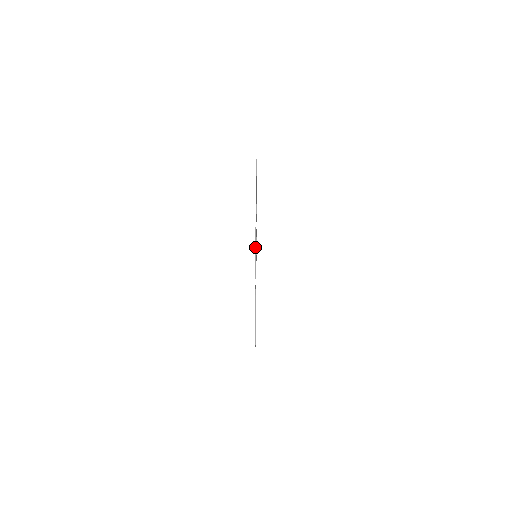
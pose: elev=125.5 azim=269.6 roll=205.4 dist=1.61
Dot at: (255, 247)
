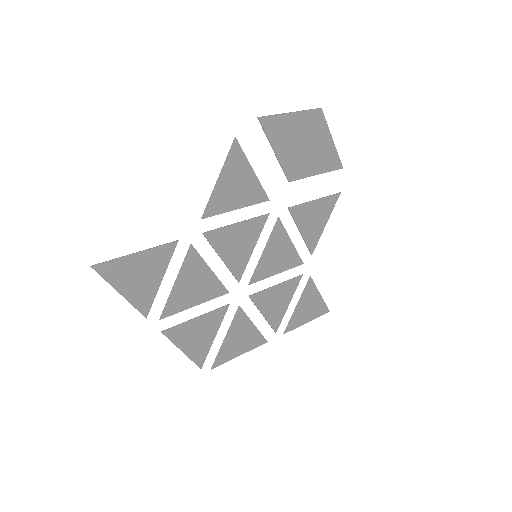
Dot at: (221, 171)
